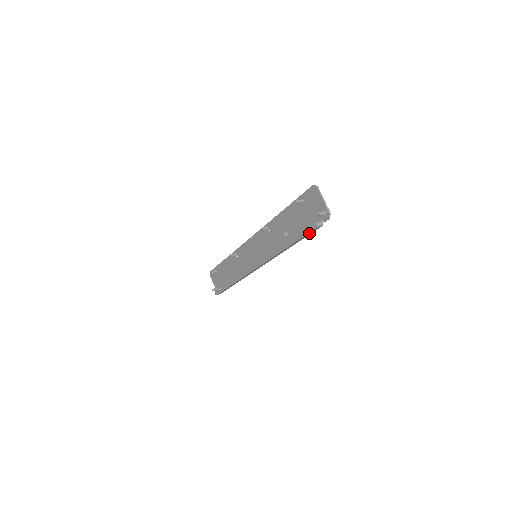
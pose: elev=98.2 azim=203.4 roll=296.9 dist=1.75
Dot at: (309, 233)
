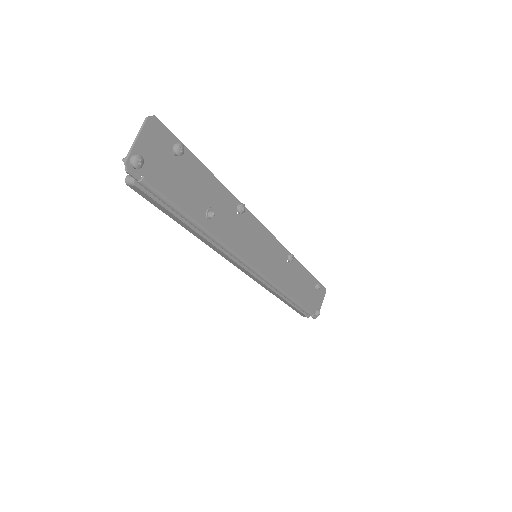
Dot at: (151, 199)
